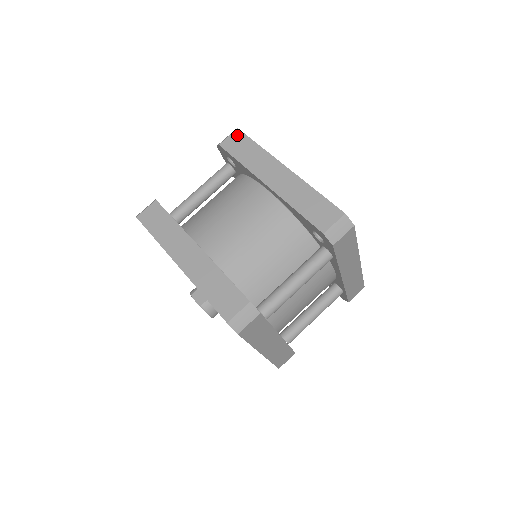
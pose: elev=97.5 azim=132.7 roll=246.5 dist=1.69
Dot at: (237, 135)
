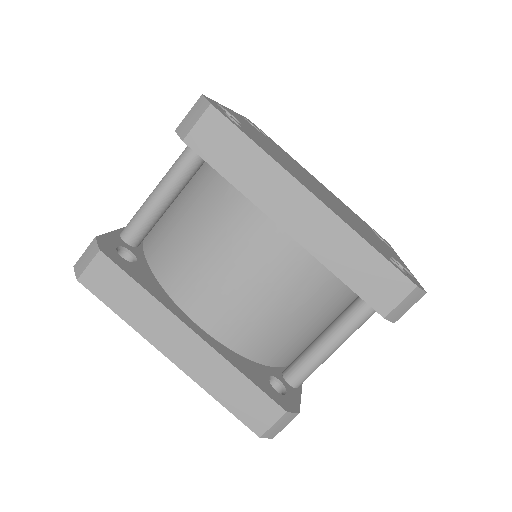
Dot at: (213, 120)
